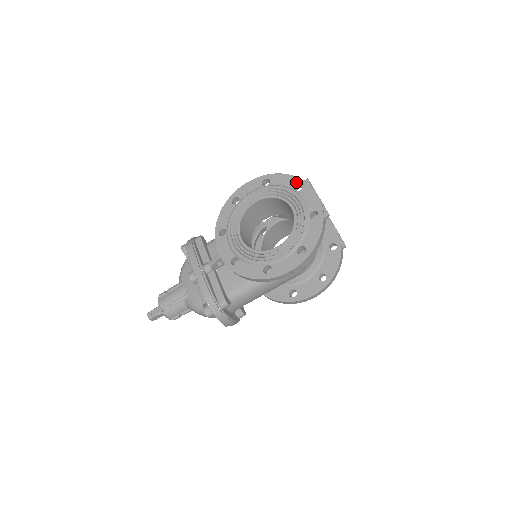
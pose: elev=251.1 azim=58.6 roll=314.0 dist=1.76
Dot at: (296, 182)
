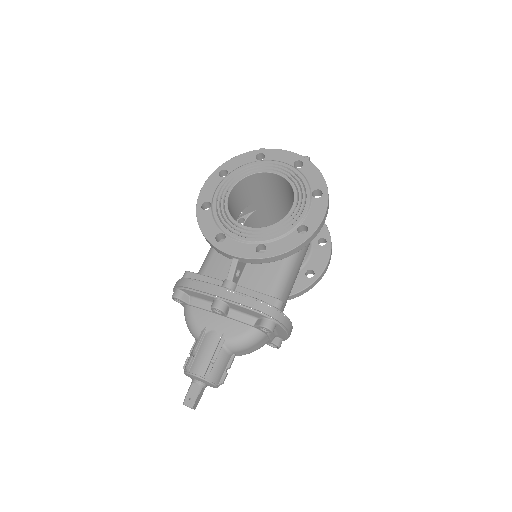
Dot at: (254, 155)
